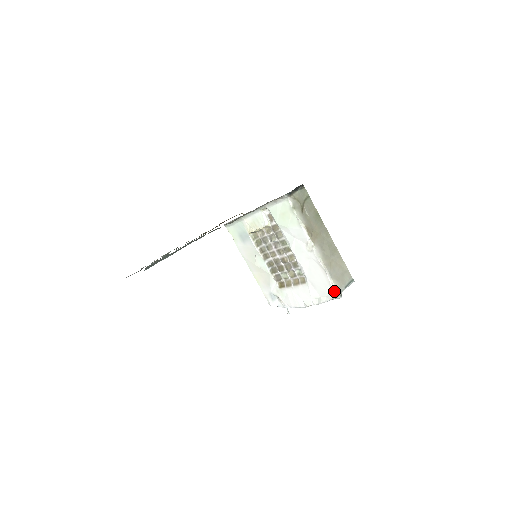
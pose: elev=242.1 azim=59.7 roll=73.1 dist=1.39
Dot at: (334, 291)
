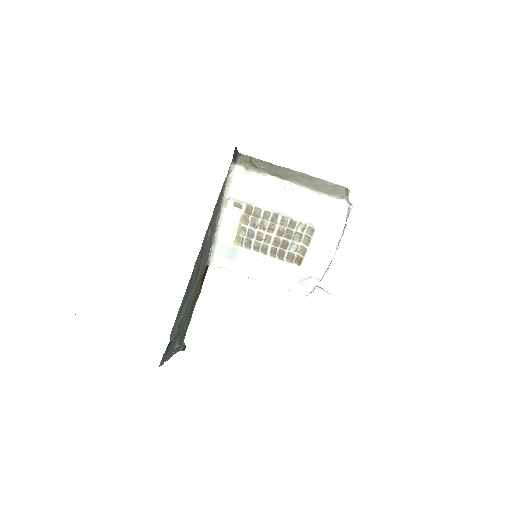
Dot at: (342, 204)
